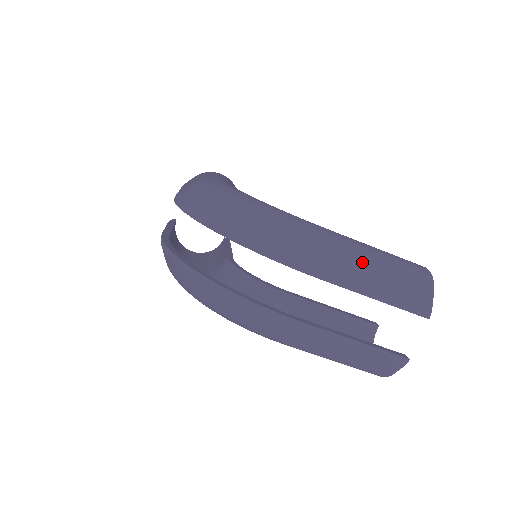
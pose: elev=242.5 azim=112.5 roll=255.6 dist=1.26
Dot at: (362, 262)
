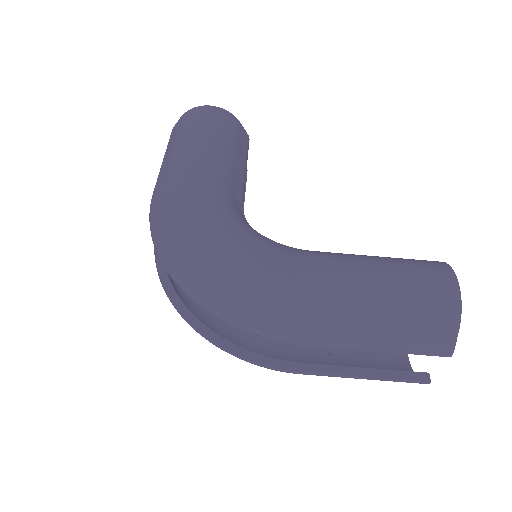
Dot at: (357, 316)
